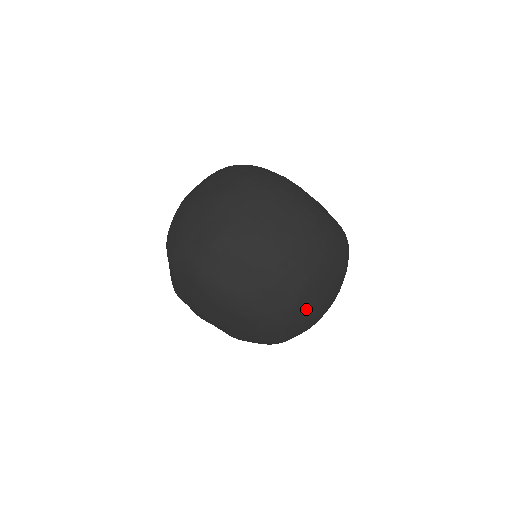
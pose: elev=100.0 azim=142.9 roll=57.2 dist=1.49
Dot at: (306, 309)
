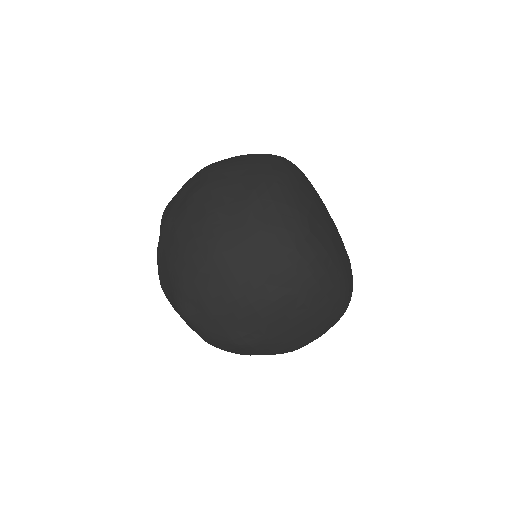
Dot at: occluded
